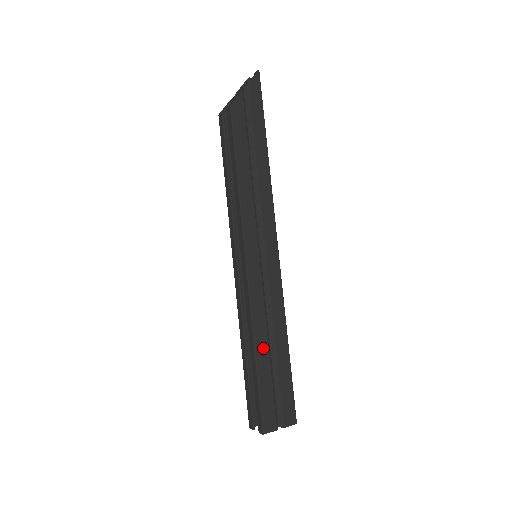
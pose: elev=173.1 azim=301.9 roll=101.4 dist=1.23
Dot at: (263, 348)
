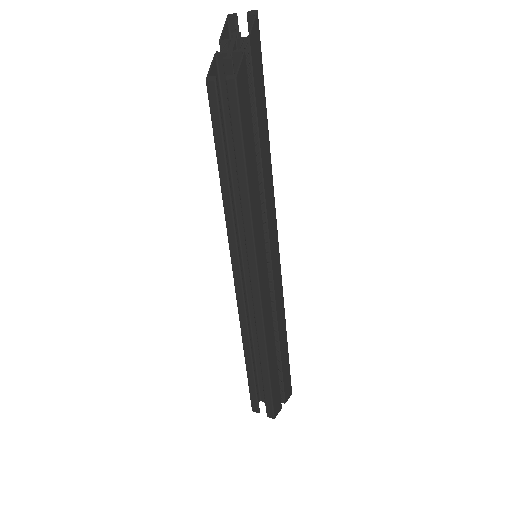
Dot at: (272, 349)
